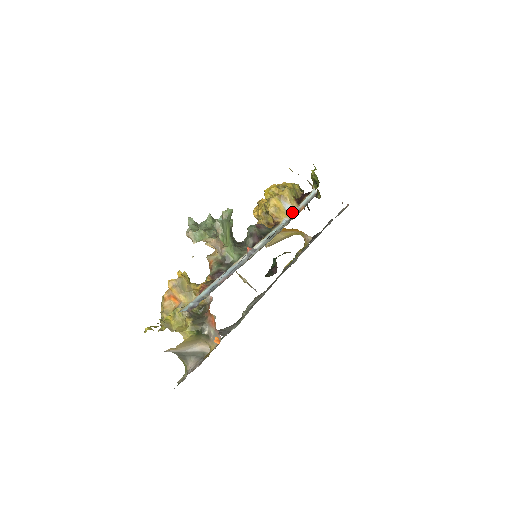
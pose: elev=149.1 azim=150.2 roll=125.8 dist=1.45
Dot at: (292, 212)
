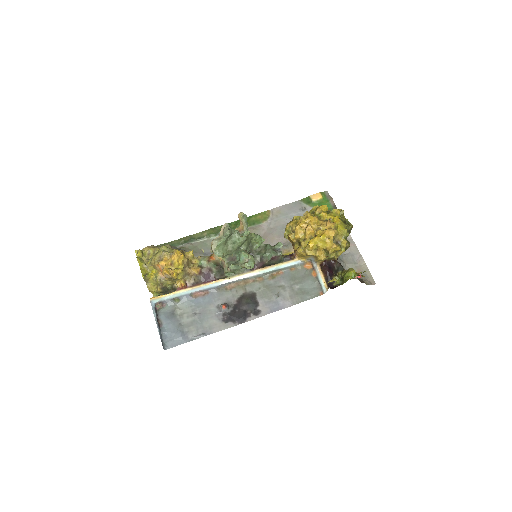
Dot at: (312, 261)
